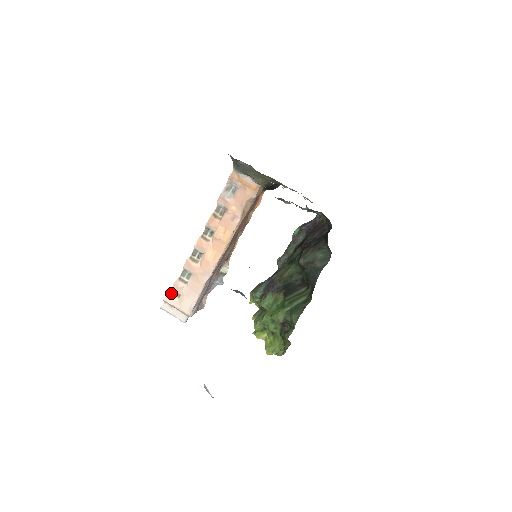
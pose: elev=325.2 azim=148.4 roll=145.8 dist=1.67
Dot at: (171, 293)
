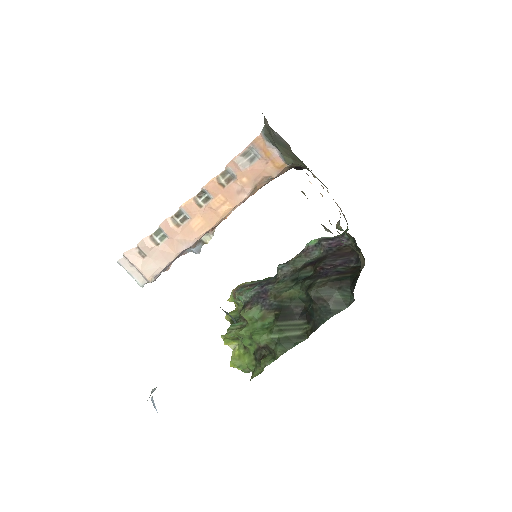
Dot at: (135, 249)
